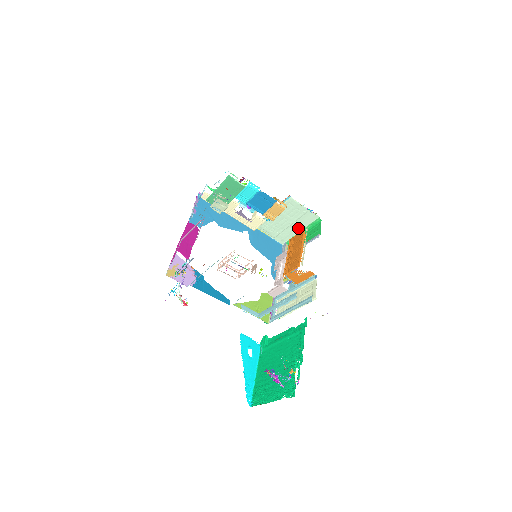
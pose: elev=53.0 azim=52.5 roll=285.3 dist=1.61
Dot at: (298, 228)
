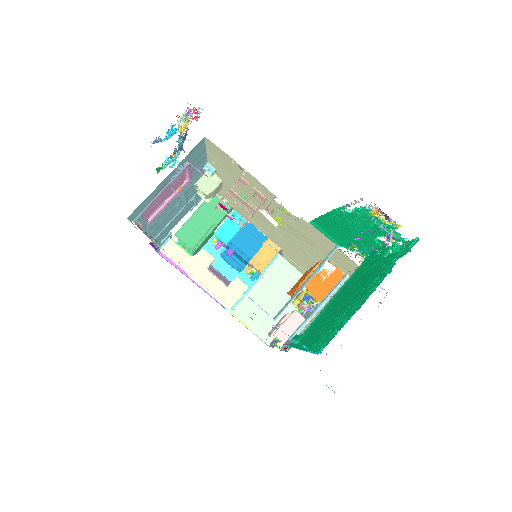
Dot at: (289, 310)
